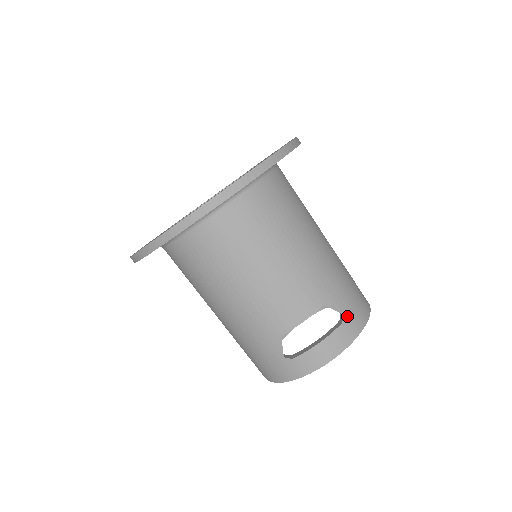
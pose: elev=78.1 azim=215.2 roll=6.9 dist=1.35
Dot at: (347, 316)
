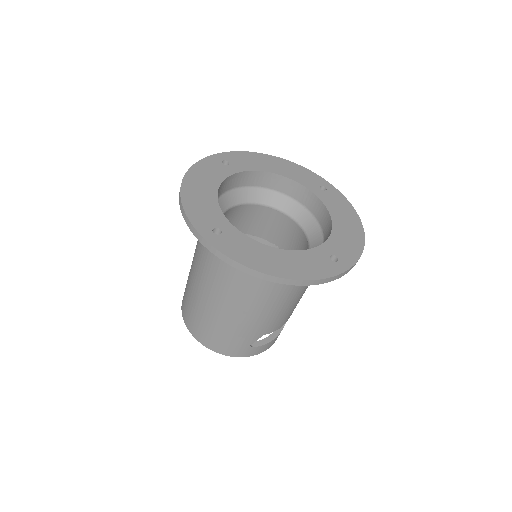
Dot at: occluded
